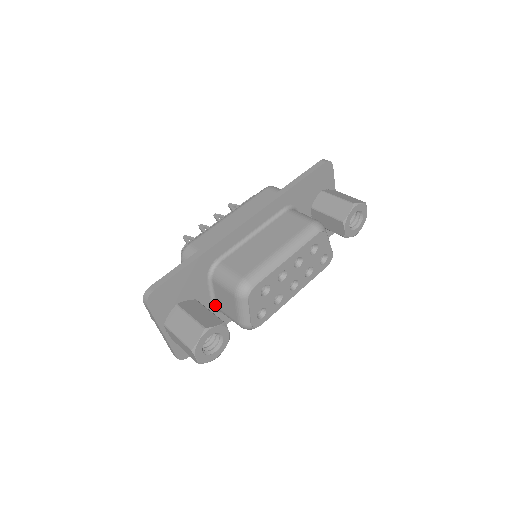
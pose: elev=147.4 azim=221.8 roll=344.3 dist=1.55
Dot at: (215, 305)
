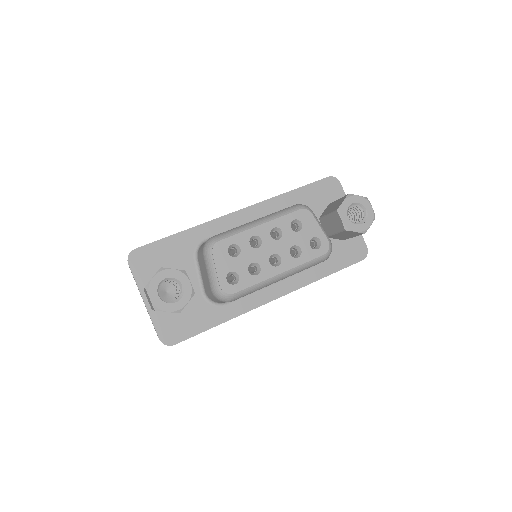
Dot at: (204, 290)
